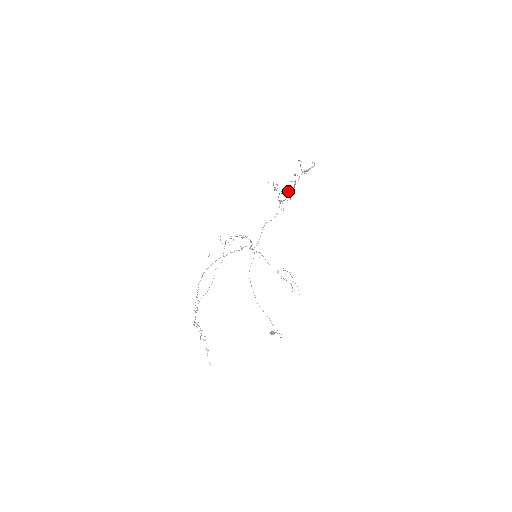
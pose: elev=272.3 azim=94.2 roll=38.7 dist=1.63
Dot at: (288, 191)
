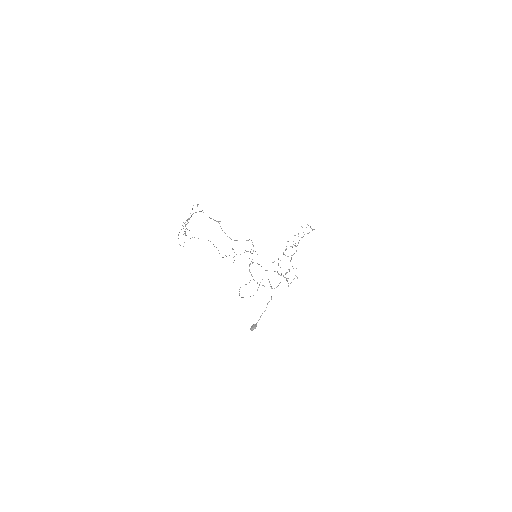
Dot at: (292, 246)
